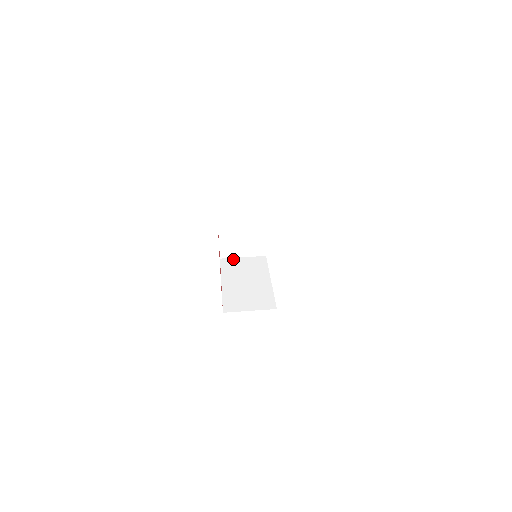
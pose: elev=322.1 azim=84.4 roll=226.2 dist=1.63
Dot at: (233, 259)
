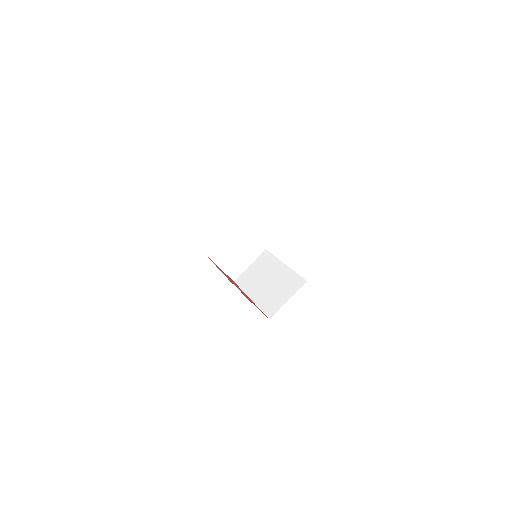
Dot at: (244, 273)
